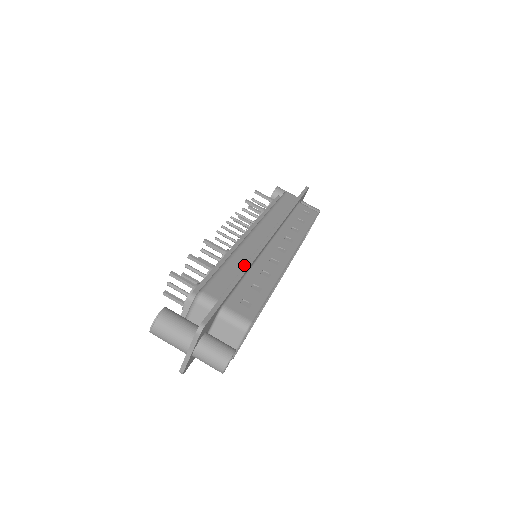
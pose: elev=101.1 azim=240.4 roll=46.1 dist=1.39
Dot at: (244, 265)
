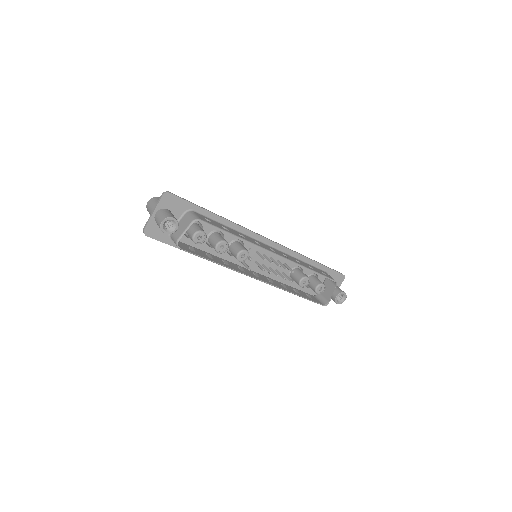
Dot at: (231, 224)
